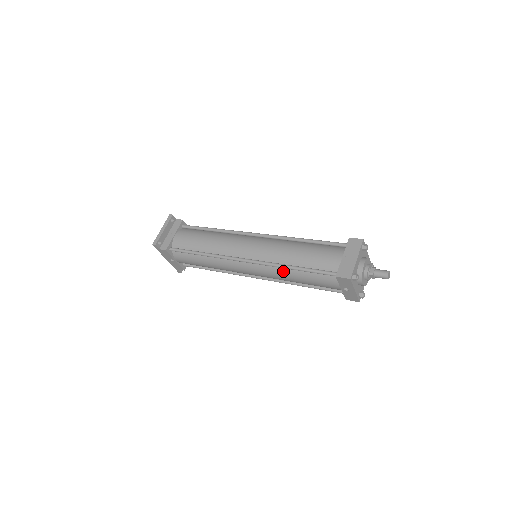
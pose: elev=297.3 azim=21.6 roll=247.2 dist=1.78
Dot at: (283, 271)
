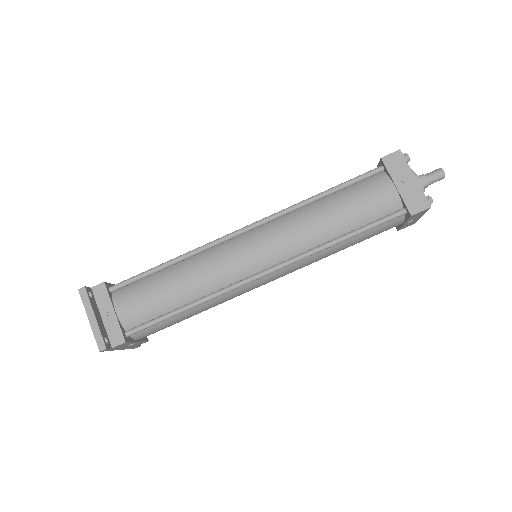
Dot at: (324, 252)
